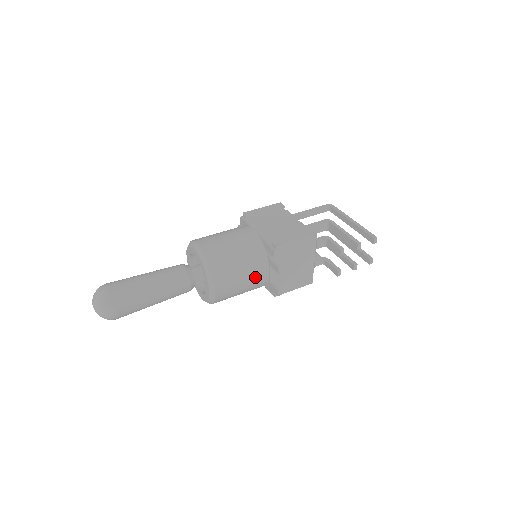
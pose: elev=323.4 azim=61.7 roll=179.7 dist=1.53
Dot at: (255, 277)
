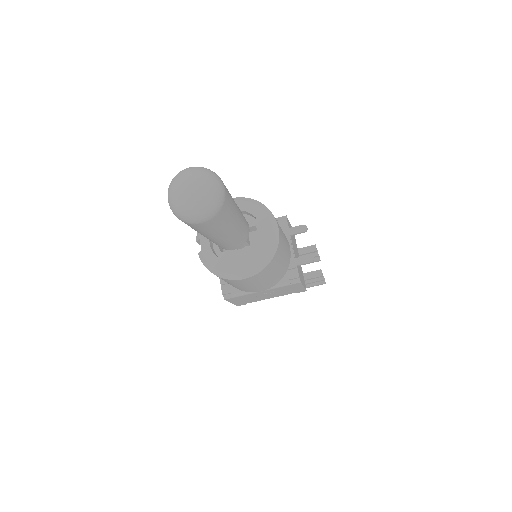
Dot at: (286, 241)
